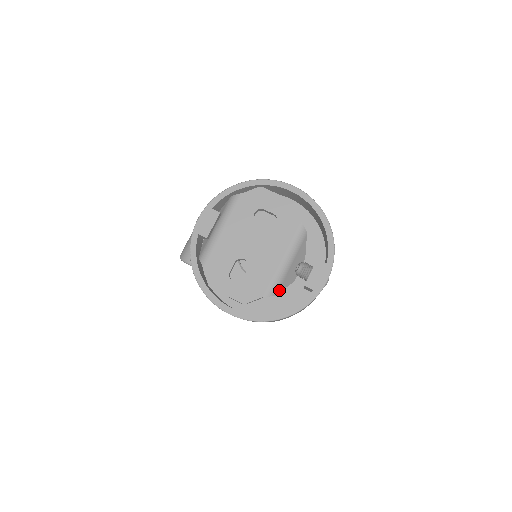
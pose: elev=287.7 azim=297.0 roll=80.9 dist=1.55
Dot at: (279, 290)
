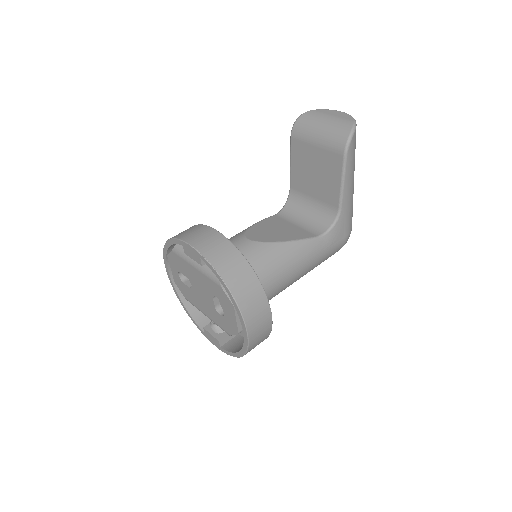
Dot at: occluded
